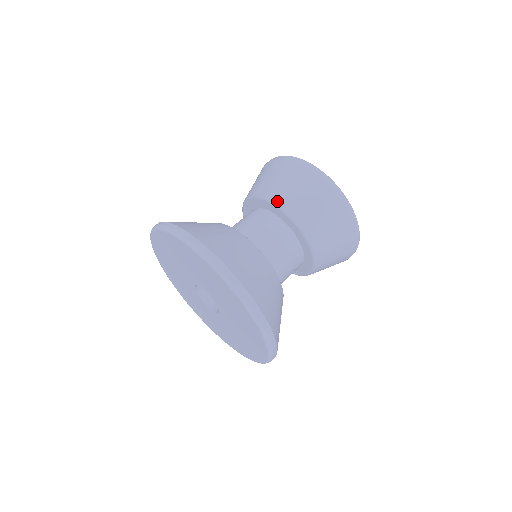
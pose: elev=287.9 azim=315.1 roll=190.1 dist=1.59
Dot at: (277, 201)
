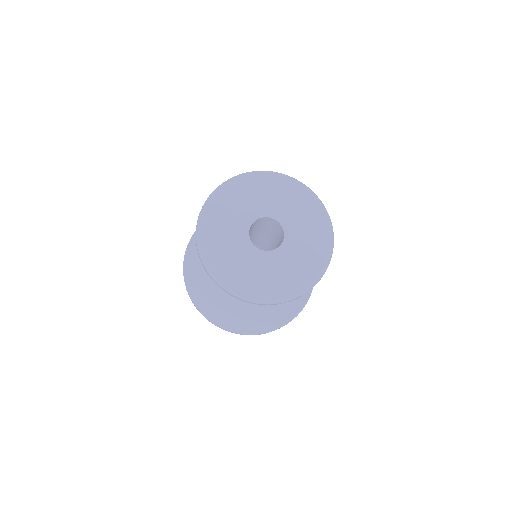
Dot at: occluded
